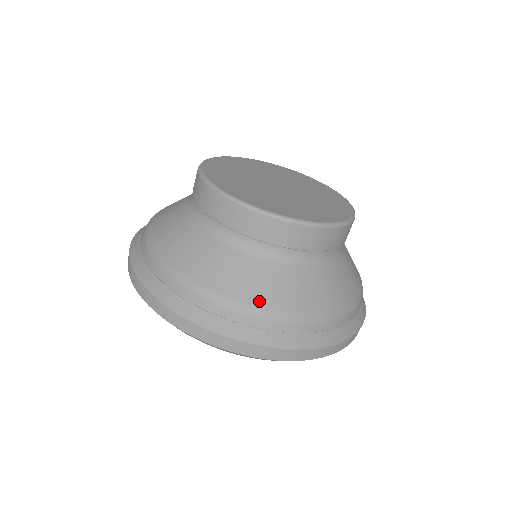
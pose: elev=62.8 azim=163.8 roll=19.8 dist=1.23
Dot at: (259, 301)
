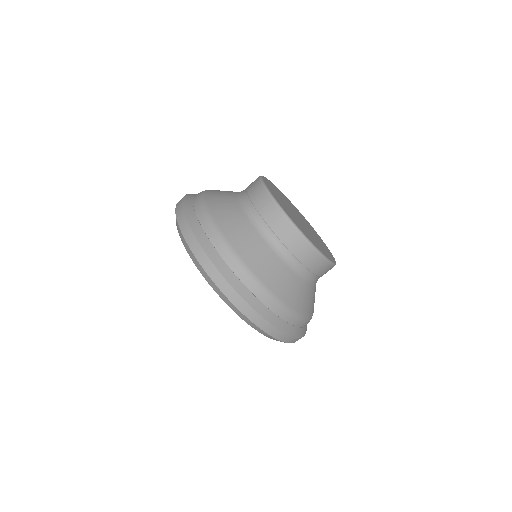
Dot at: (292, 304)
